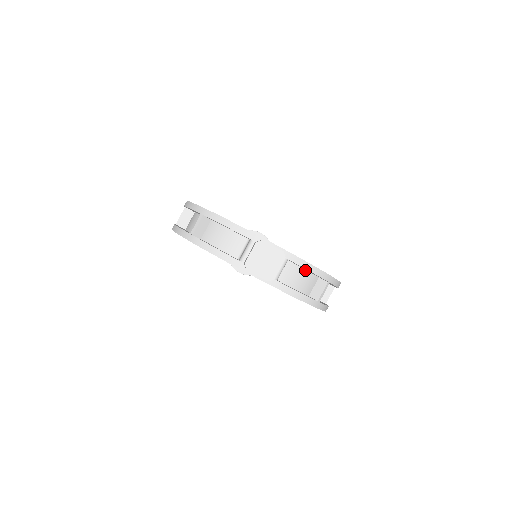
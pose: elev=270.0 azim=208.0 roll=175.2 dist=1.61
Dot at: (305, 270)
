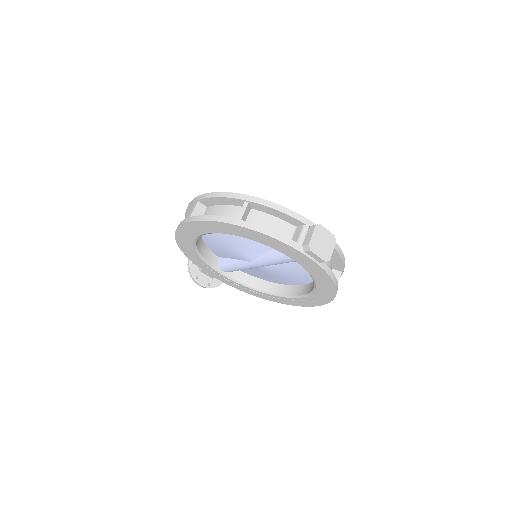
Dot at: (330, 259)
